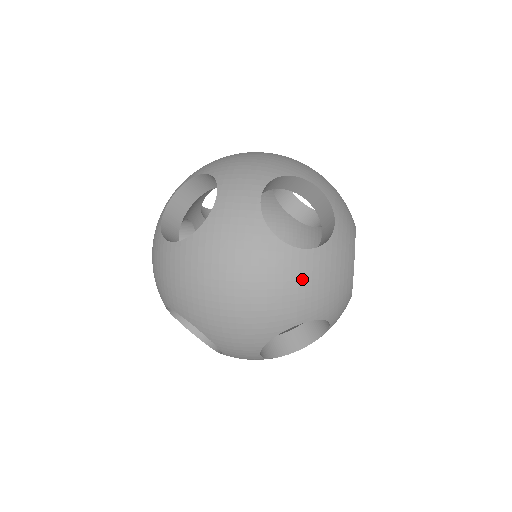
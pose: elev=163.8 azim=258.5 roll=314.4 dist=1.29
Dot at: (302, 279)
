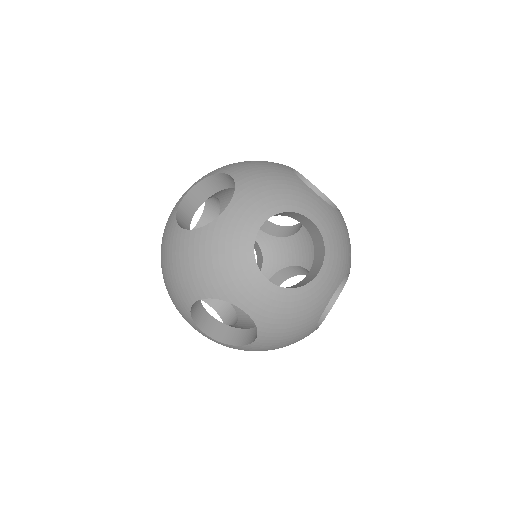
Dot at: (187, 256)
